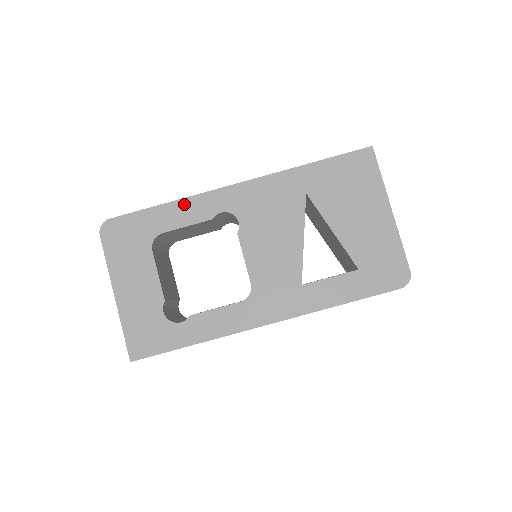
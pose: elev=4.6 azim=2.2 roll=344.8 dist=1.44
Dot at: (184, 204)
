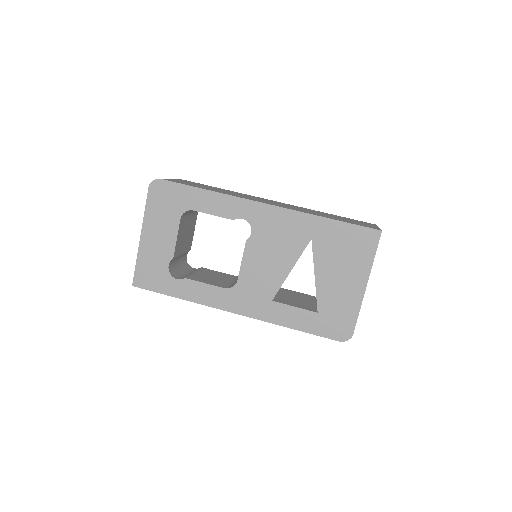
Dot at: (219, 197)
